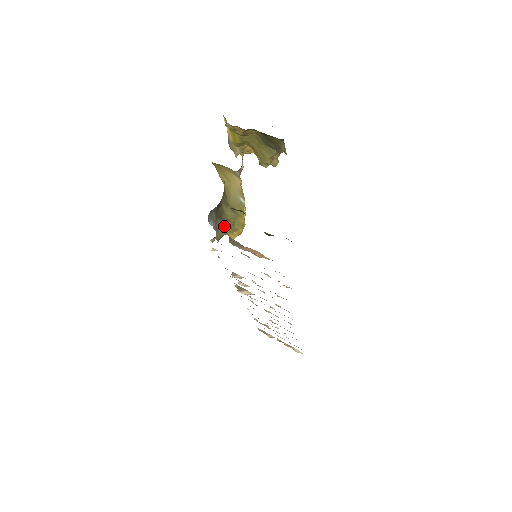
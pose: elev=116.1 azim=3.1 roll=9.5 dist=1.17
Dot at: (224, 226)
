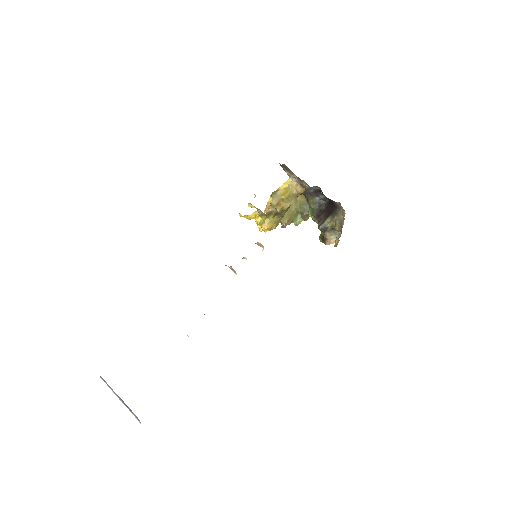
Dot at: (288, 208)
